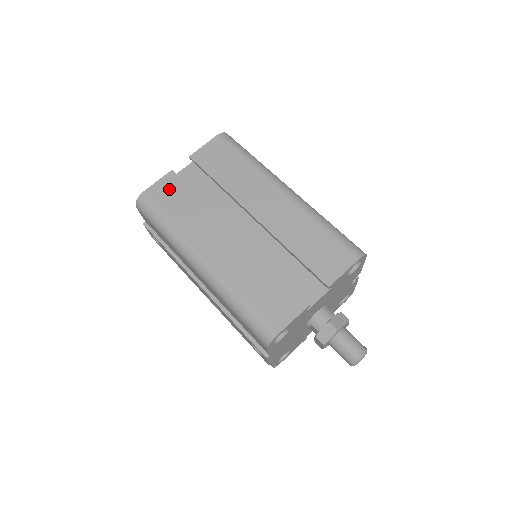
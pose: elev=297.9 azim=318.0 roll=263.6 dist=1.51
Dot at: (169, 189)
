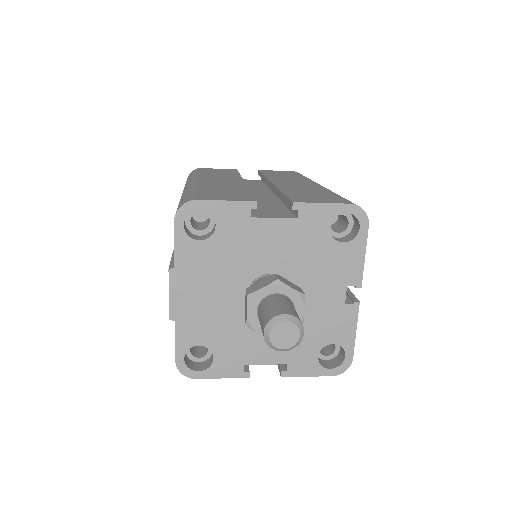
Dot at: (222, 170)
